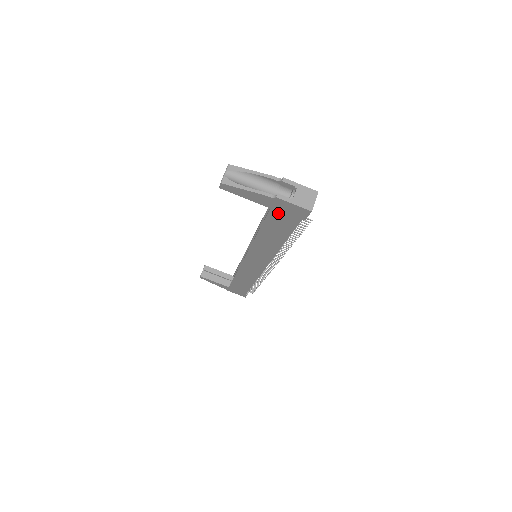
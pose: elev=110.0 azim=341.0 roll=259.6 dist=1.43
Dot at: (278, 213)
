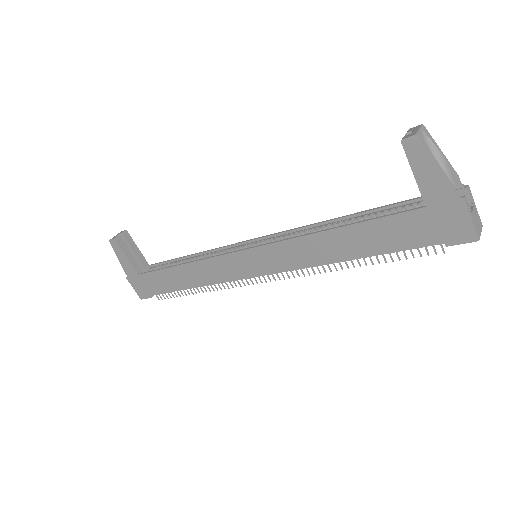
Dot at: (425, 218)
